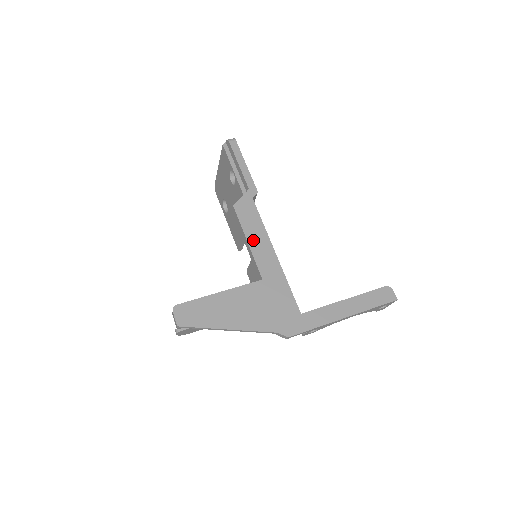
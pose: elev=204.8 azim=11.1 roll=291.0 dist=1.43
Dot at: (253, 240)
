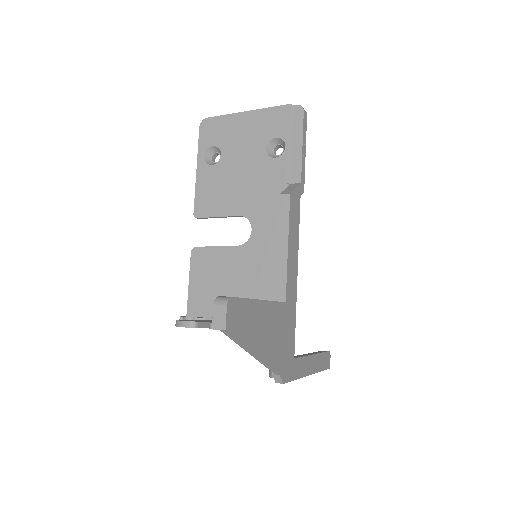
Dot at: (291, 248)
